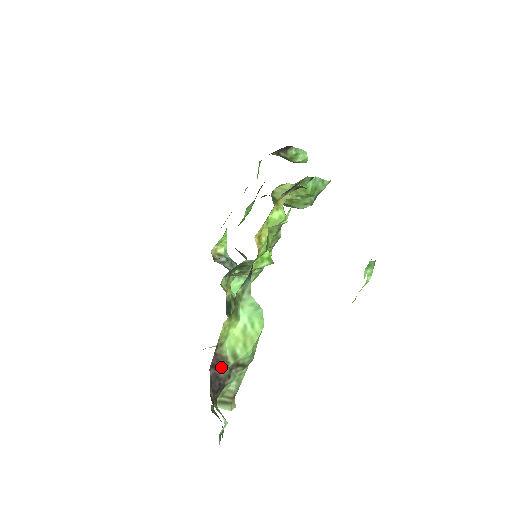
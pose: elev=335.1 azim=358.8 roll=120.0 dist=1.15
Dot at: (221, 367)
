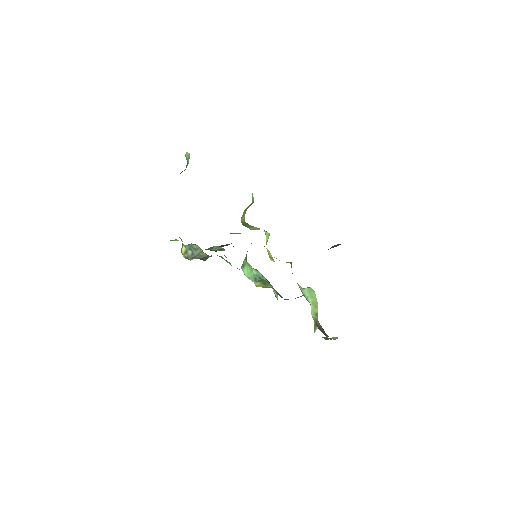
Dot at: (319, 325)
